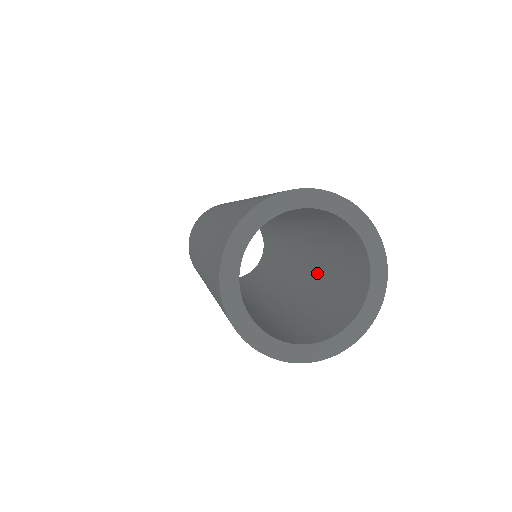
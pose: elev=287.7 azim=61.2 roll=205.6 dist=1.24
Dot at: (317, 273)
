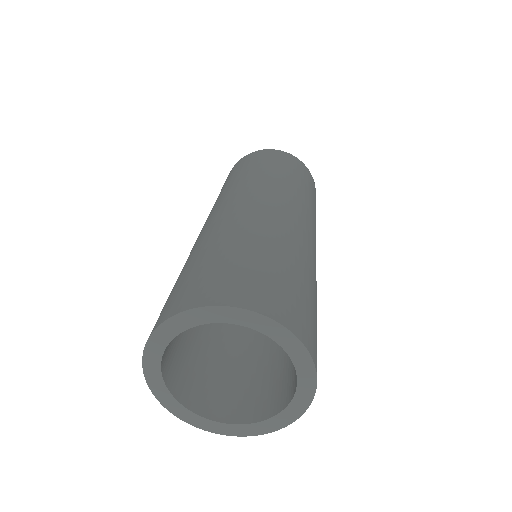
Dot at: occluded
